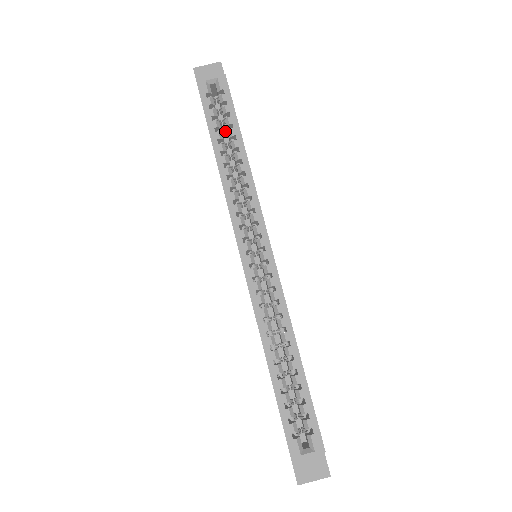
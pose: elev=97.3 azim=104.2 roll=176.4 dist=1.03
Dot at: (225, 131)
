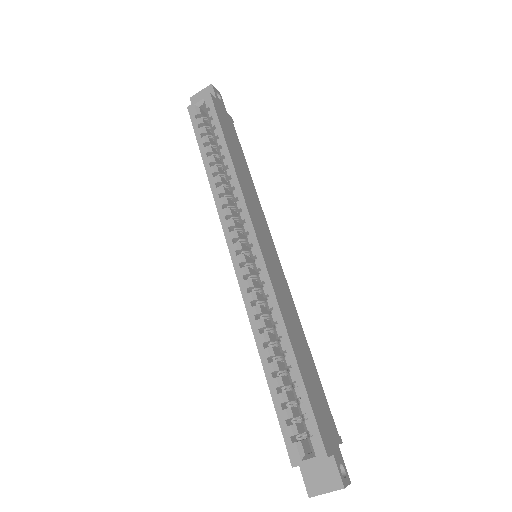
Dot at: occluded
